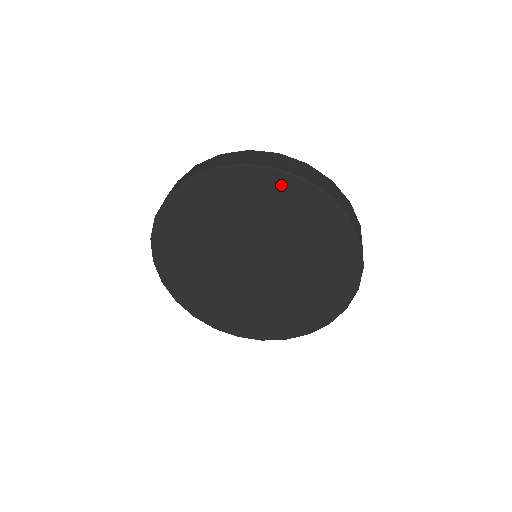
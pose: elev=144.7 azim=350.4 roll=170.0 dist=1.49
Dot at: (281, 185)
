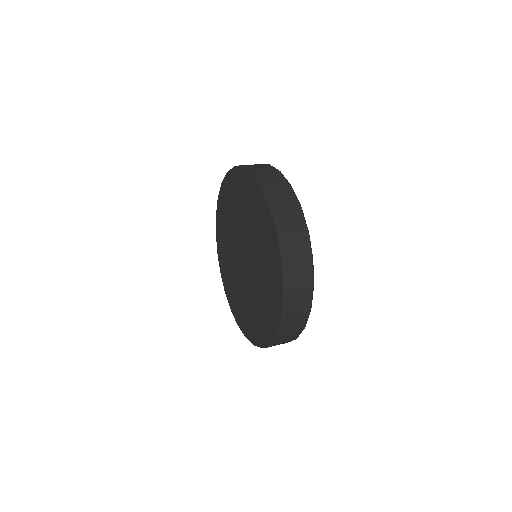
Dot at: (246, 180)
